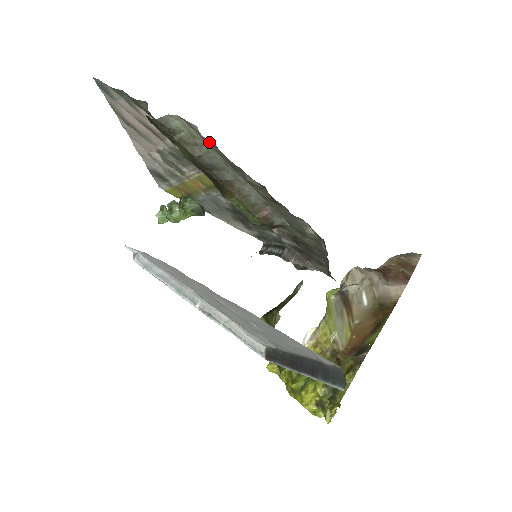
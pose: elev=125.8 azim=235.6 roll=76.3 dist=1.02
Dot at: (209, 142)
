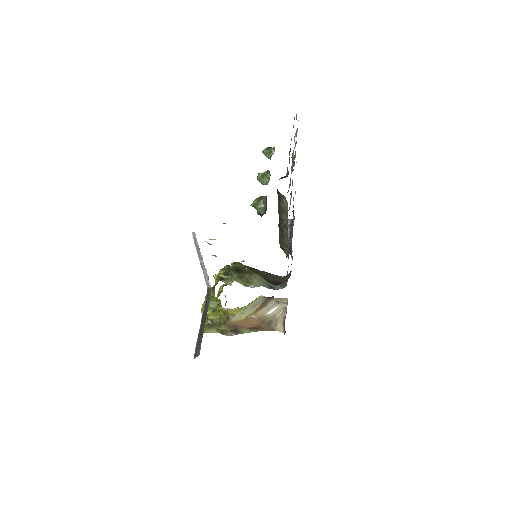
Dot at: occluded
